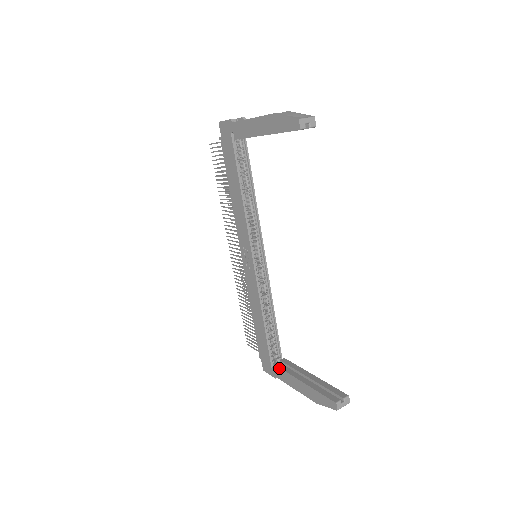
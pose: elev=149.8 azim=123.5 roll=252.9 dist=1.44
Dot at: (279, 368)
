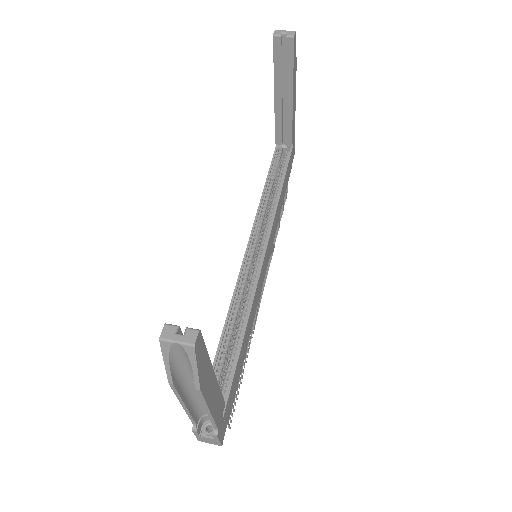
Dot at: occluded
